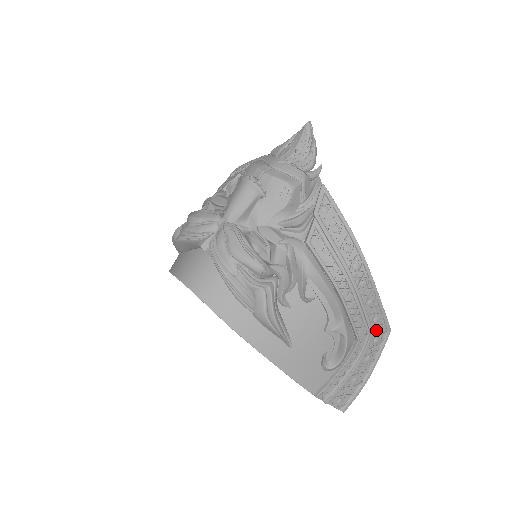
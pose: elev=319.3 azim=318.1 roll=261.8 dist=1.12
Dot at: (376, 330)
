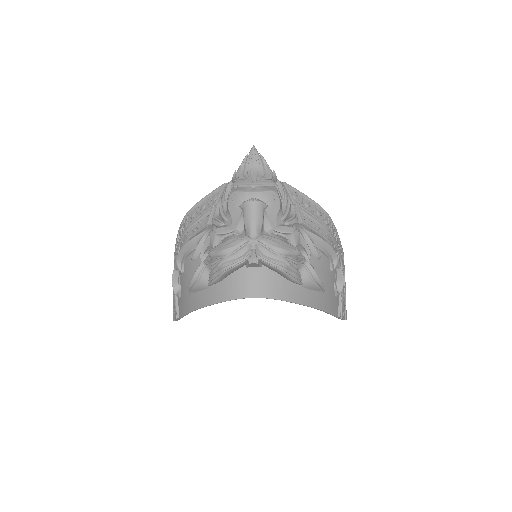
Dot at: occluded
